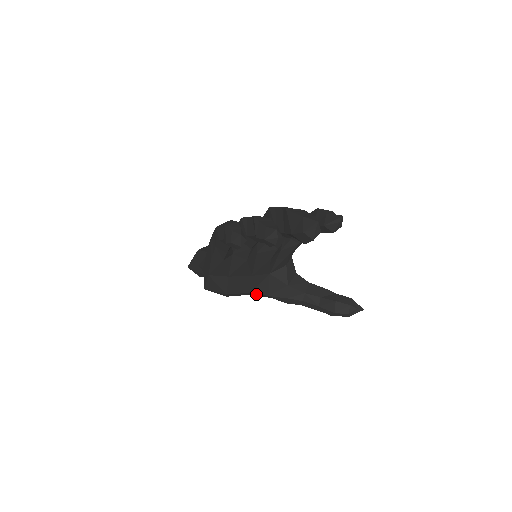
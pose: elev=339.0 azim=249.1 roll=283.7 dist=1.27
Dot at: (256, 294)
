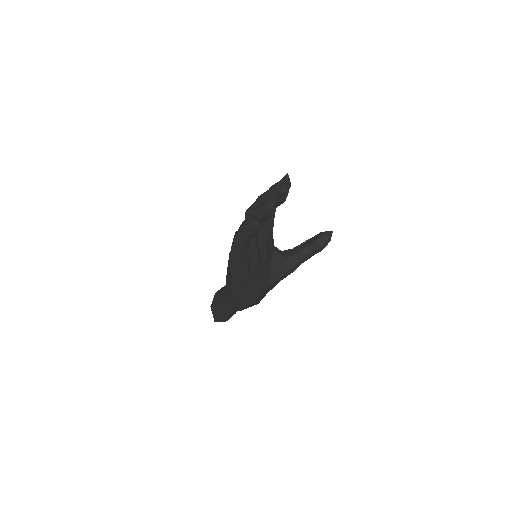
Dot at: (272, 285)
